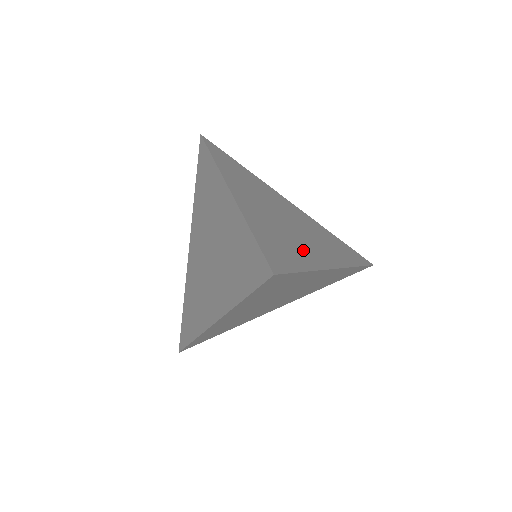
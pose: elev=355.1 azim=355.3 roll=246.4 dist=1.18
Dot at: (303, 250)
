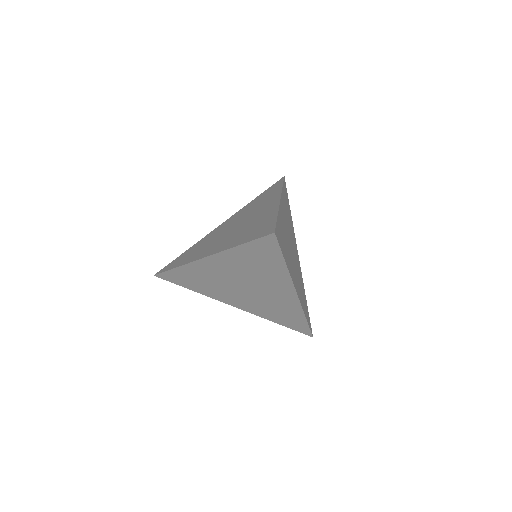
Dot at: (290, 262)
